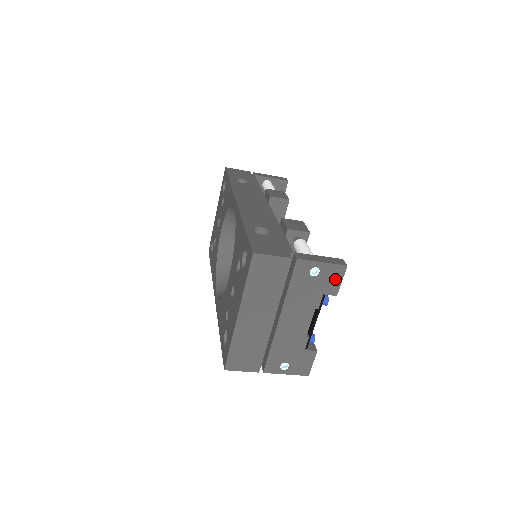
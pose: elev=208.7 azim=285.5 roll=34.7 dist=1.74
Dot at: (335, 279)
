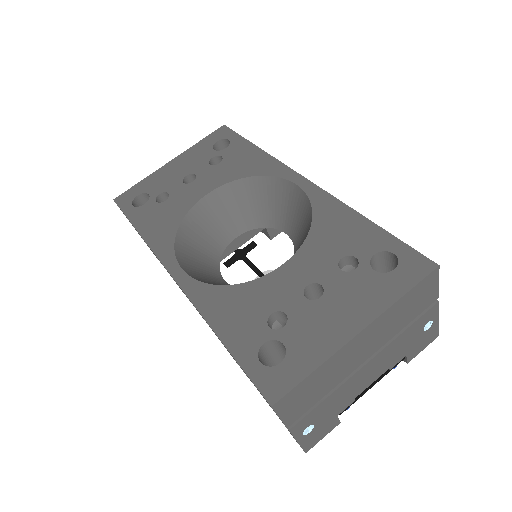
Dot at: (424, 344)
